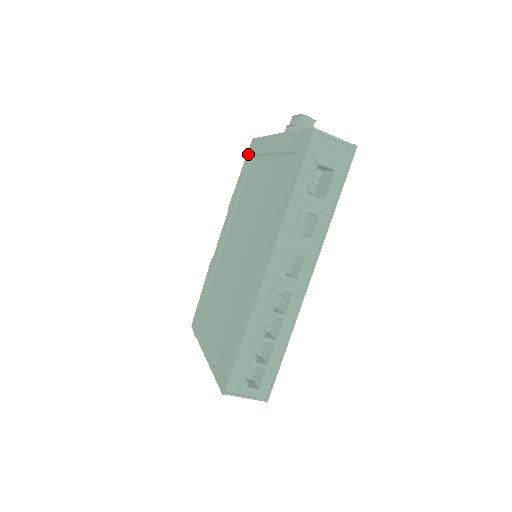
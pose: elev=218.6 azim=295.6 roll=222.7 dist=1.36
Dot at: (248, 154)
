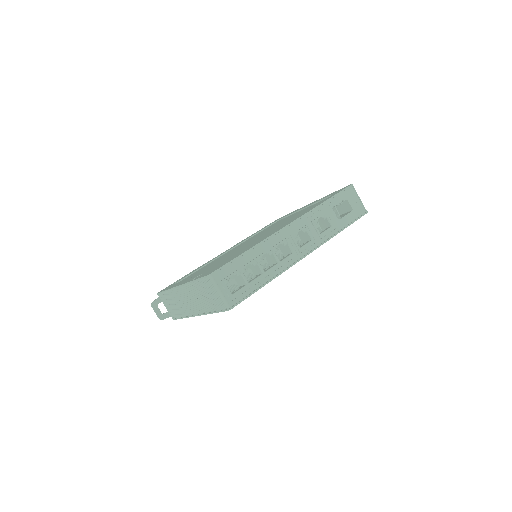
Dot at: occluded
